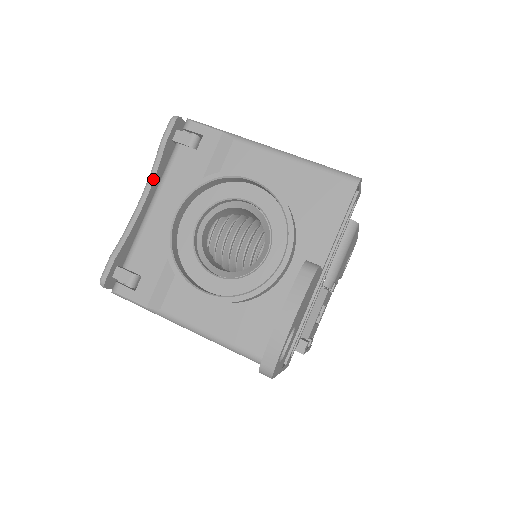
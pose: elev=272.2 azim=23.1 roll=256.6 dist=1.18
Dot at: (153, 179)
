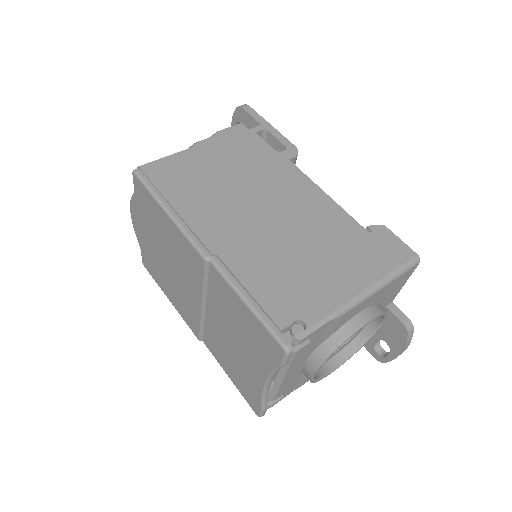
Dot at: occluded
